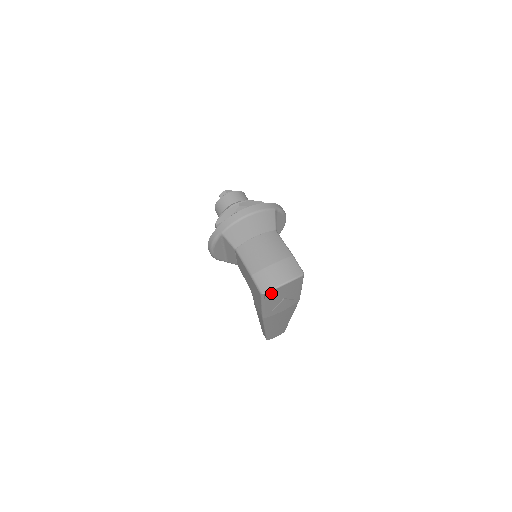
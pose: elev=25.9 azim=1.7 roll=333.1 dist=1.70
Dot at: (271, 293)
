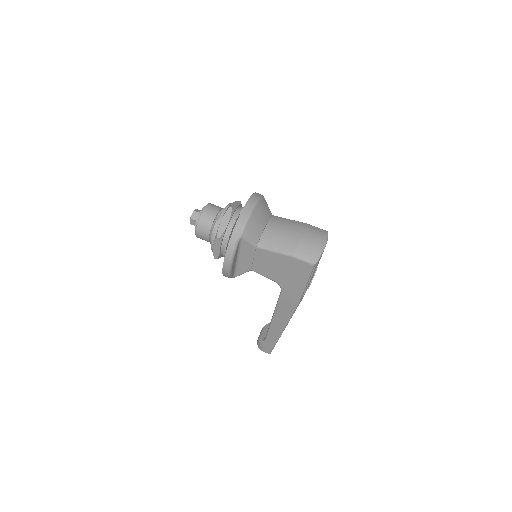
Dot at: (319, 260)
